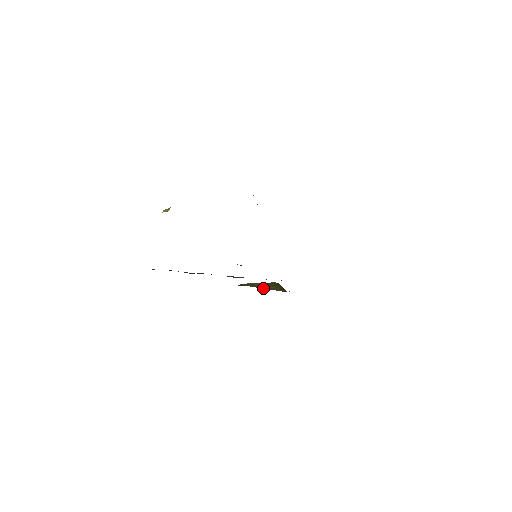
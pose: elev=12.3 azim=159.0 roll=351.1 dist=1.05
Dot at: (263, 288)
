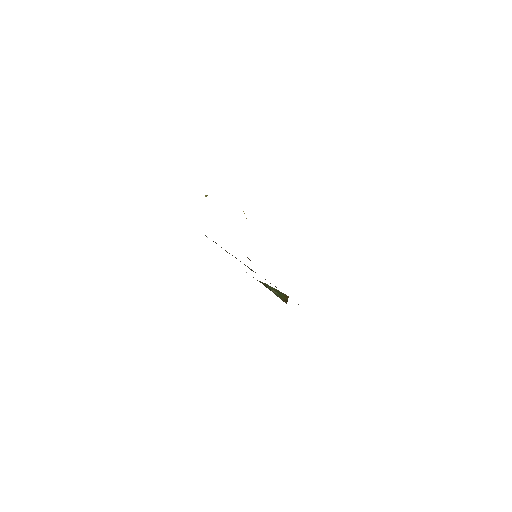
Dot at: (273, 292)
